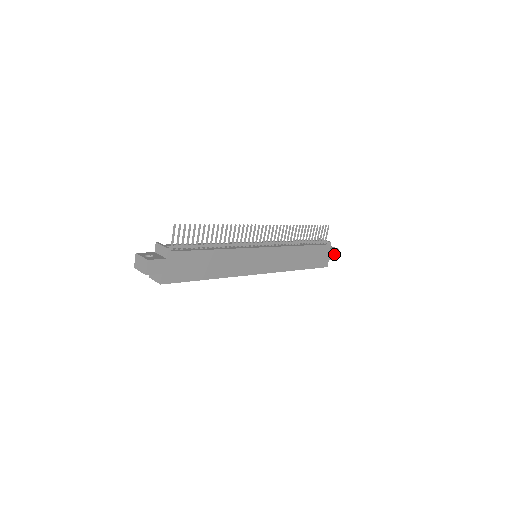
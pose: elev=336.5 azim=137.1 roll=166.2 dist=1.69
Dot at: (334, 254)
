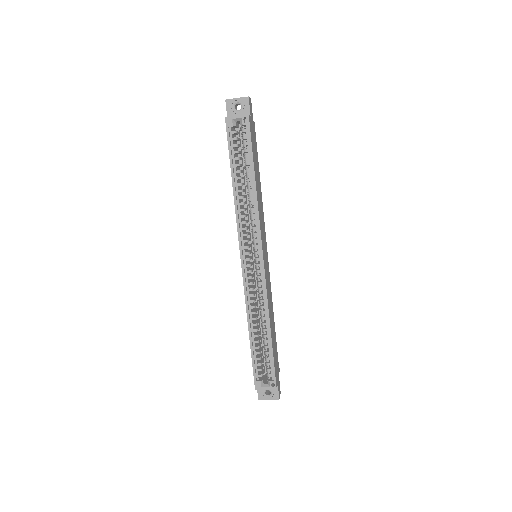
Dot at: (279, 390)
